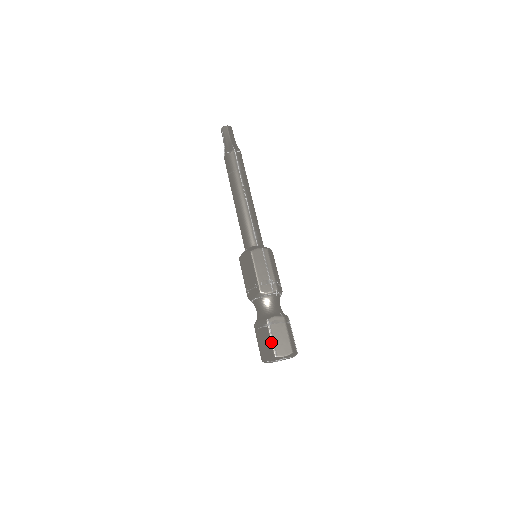
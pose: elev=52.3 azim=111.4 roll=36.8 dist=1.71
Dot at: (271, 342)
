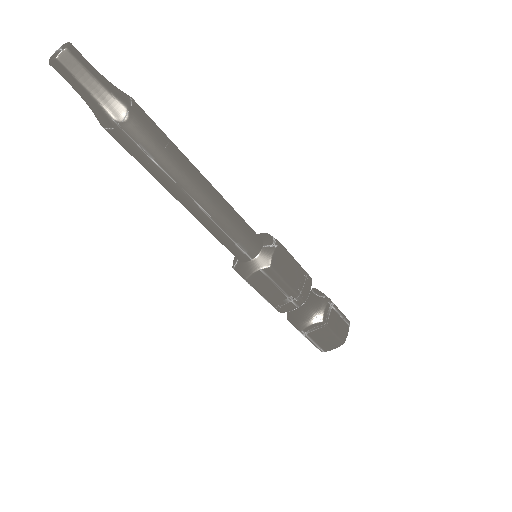
Dot at: occluded
